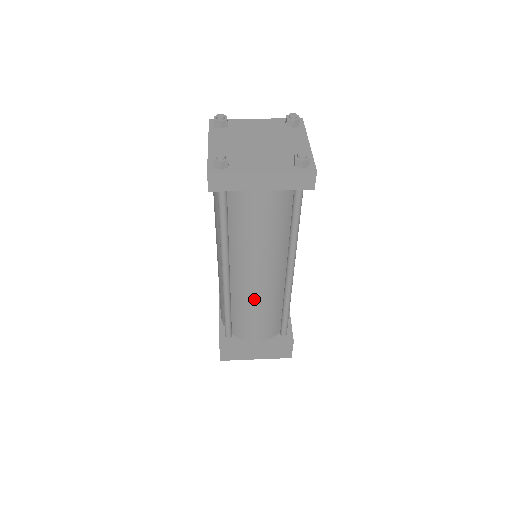
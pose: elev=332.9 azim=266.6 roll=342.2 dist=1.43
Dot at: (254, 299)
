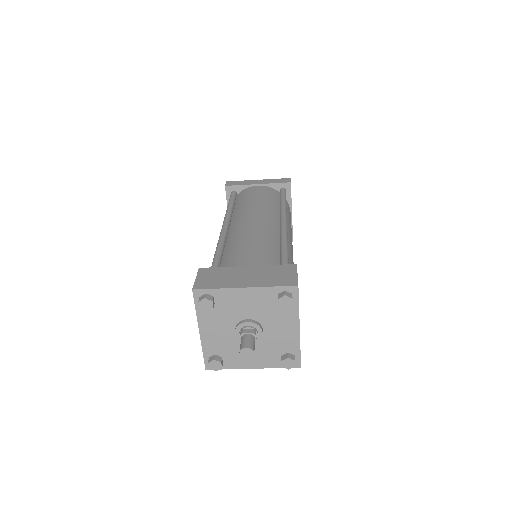
Dot at: (248, 232)
